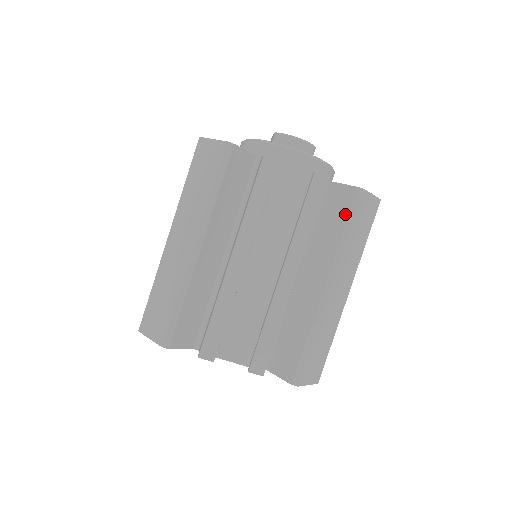
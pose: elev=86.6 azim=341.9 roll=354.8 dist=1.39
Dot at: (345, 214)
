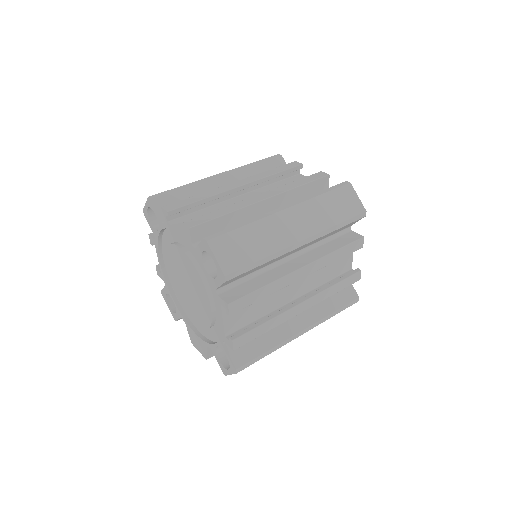
Dot at: occluded
